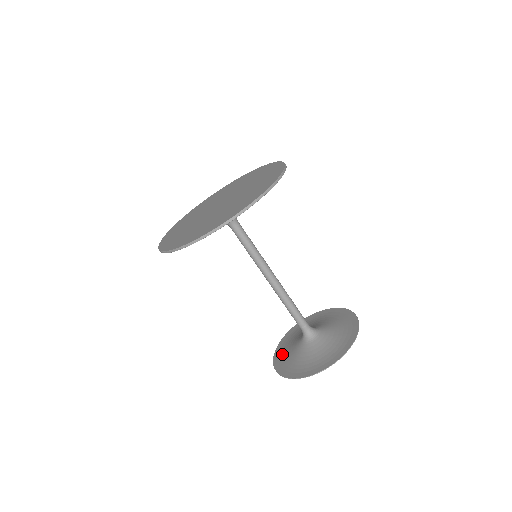
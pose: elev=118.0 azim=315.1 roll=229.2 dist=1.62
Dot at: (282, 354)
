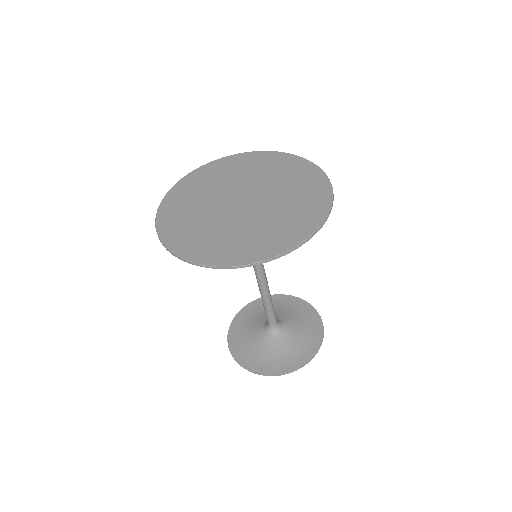
Dot at: (242, 323)
